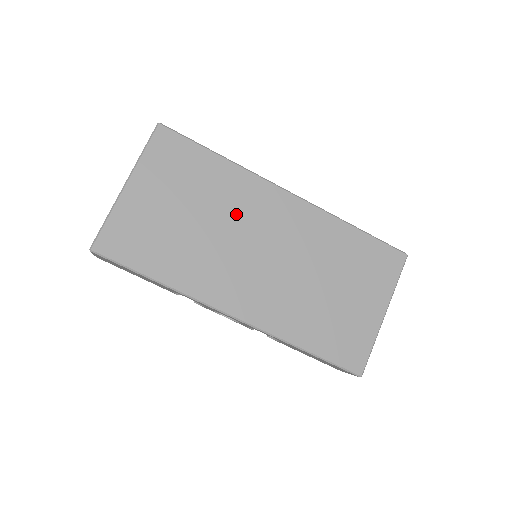
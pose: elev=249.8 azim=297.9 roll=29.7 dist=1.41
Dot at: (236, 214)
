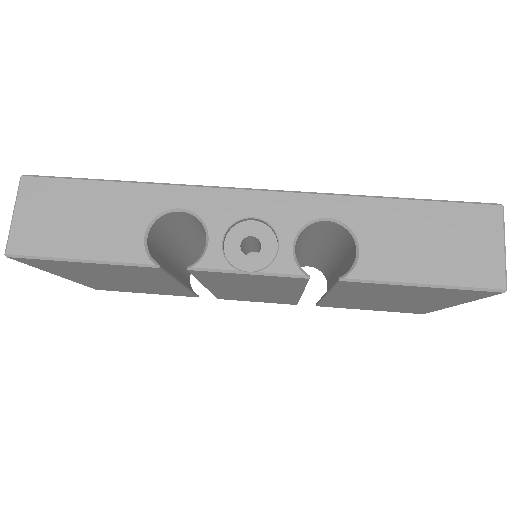
Dot at: occluded
